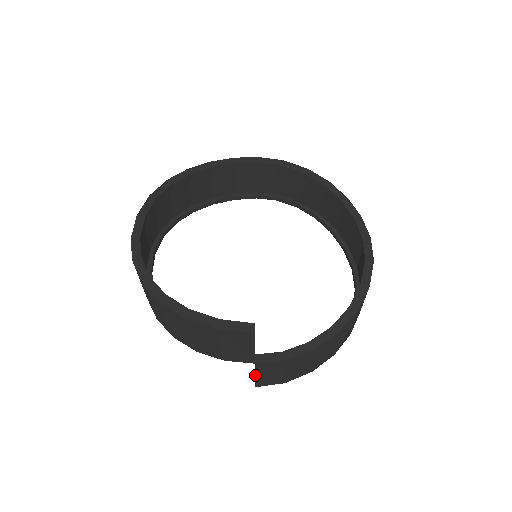
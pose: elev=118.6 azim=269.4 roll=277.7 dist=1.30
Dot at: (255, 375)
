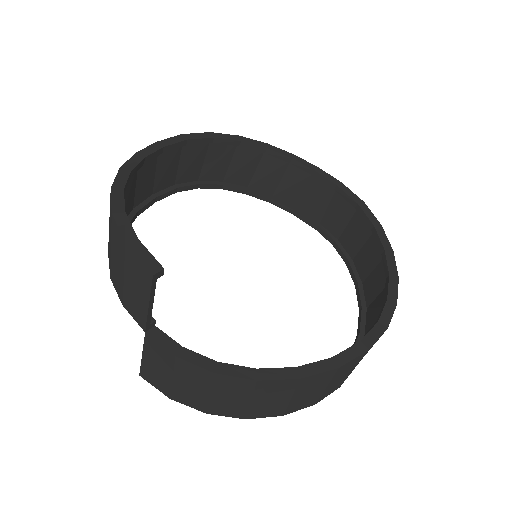
Dot at: (143, 354)
